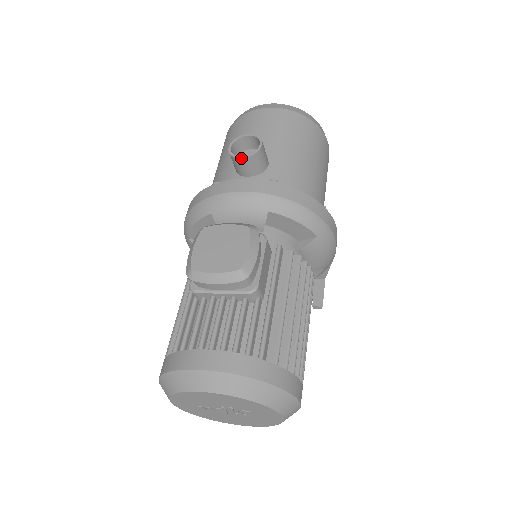
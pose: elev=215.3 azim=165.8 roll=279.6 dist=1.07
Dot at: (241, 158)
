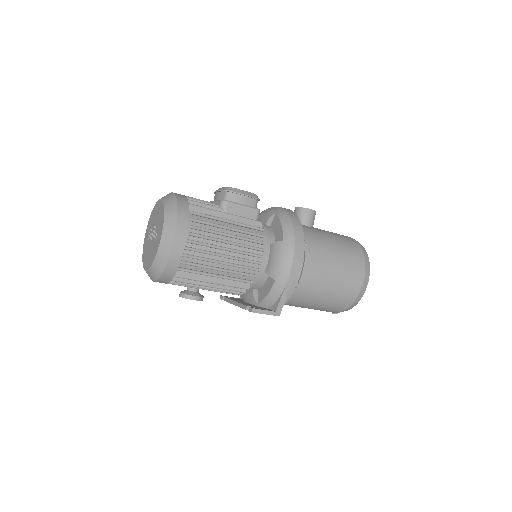
Dot at: (296, 207)
